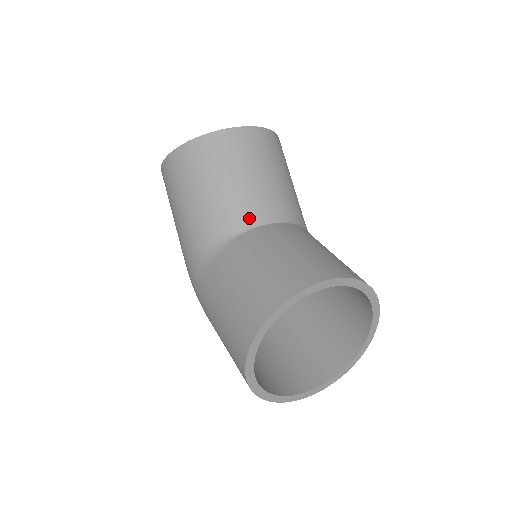
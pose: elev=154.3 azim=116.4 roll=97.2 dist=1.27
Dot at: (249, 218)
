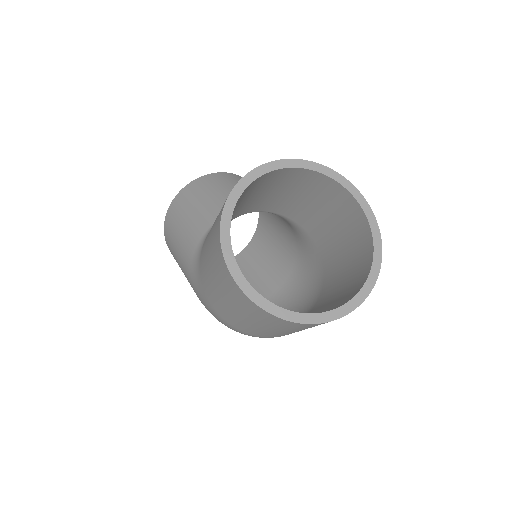
Dot at: occluded
